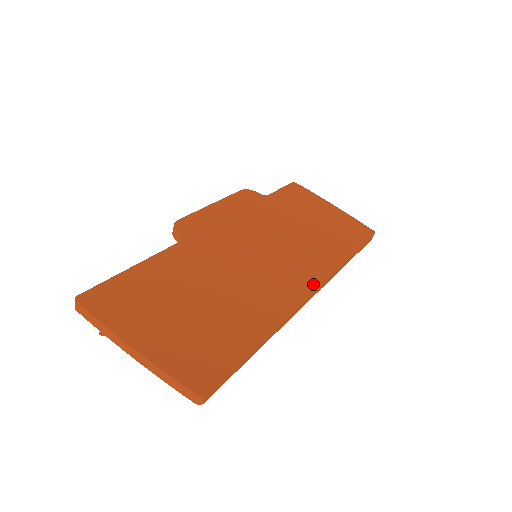
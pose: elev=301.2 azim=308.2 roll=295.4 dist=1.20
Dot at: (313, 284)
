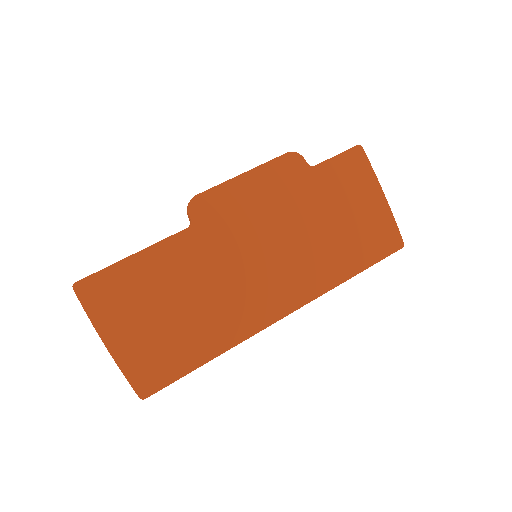
Dot at: (290, 307)
